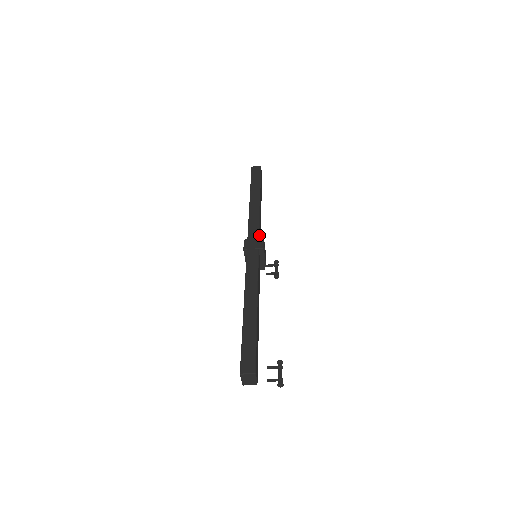
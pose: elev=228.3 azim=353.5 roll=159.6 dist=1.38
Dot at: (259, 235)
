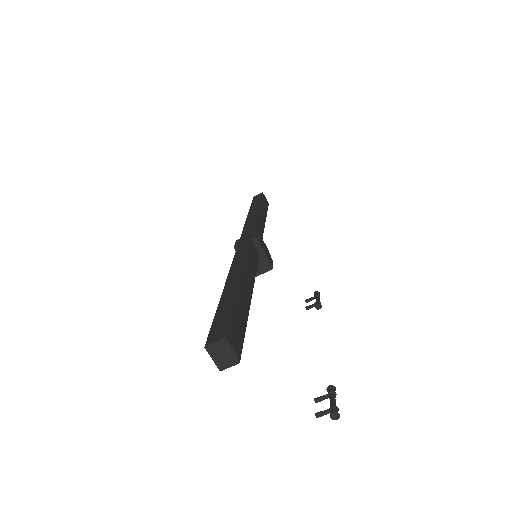
Dot at: occluded
